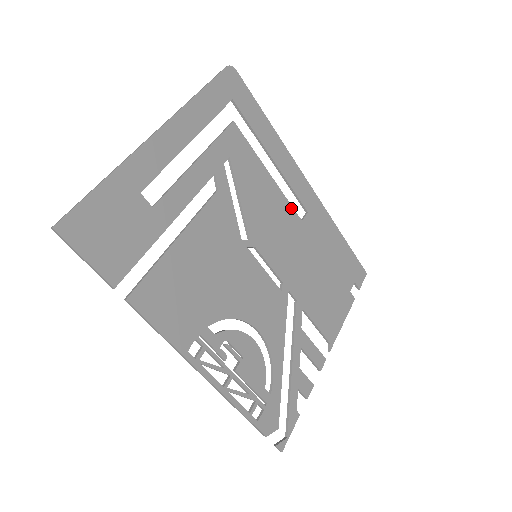
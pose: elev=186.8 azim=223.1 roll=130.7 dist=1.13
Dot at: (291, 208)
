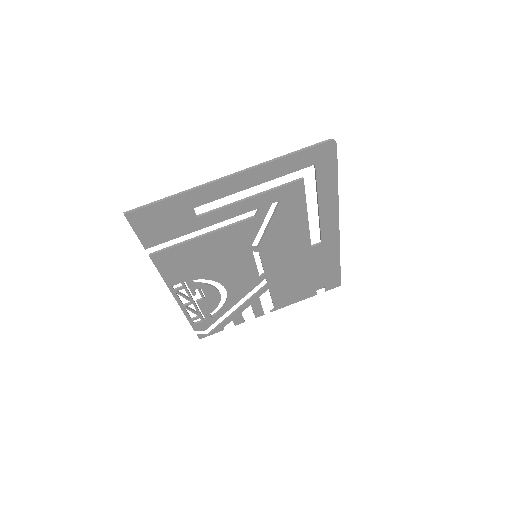
Dot at: (309, 238)
